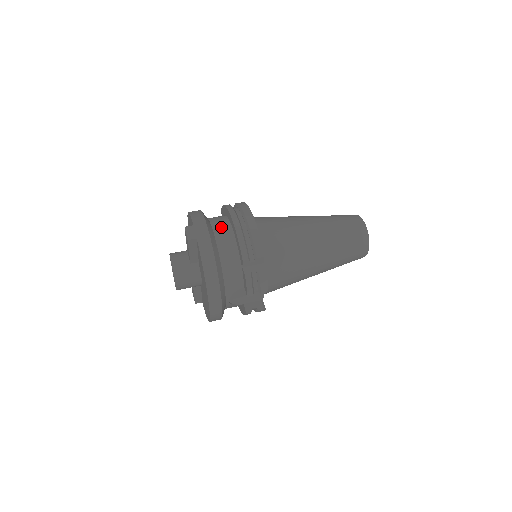
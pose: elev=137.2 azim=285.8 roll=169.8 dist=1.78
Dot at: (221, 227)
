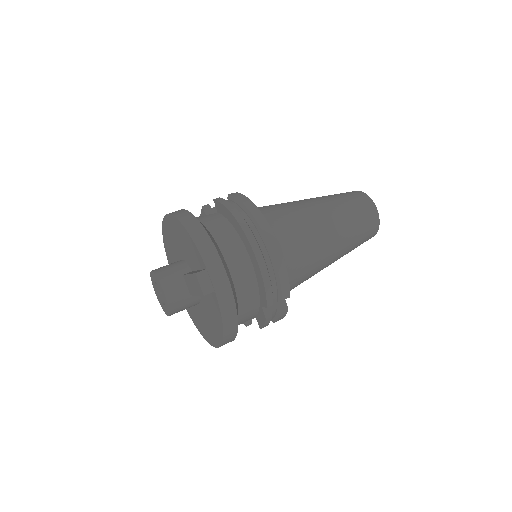
Dot at: (236, 258)
